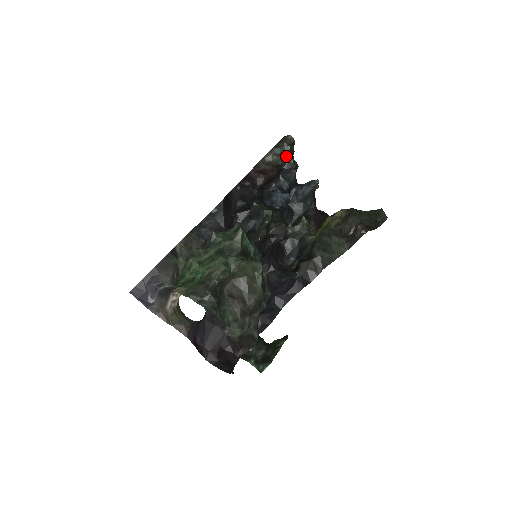
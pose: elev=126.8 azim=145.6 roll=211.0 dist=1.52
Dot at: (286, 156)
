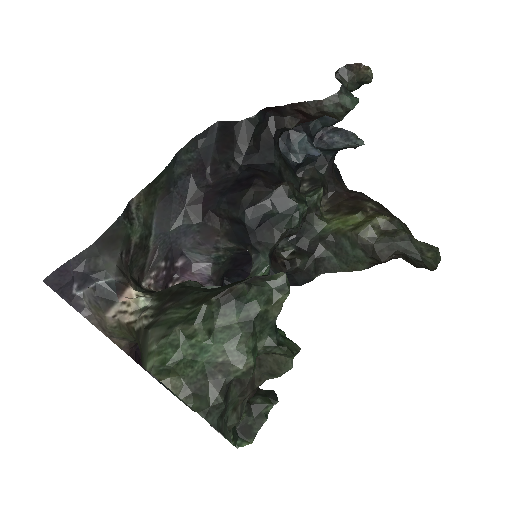
Dot at: occluded
